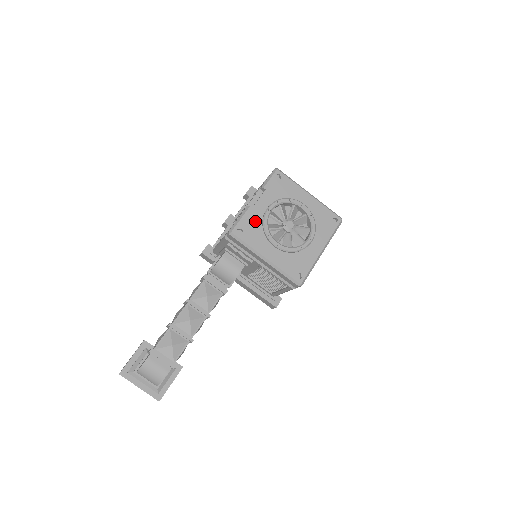
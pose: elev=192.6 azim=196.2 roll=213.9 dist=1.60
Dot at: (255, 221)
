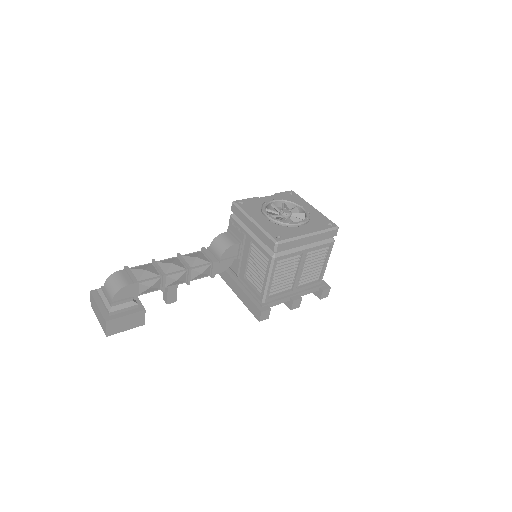
Dot at: (257, 203)
